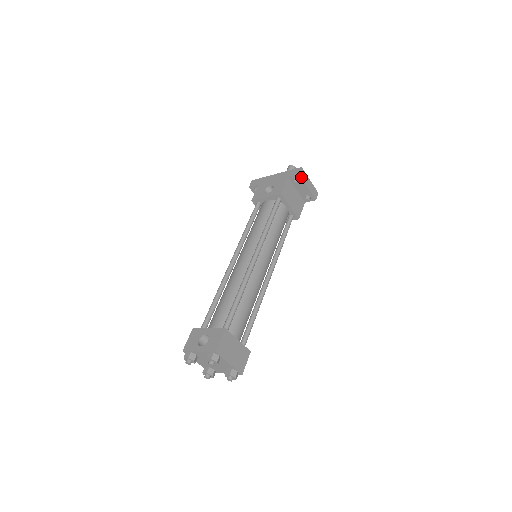
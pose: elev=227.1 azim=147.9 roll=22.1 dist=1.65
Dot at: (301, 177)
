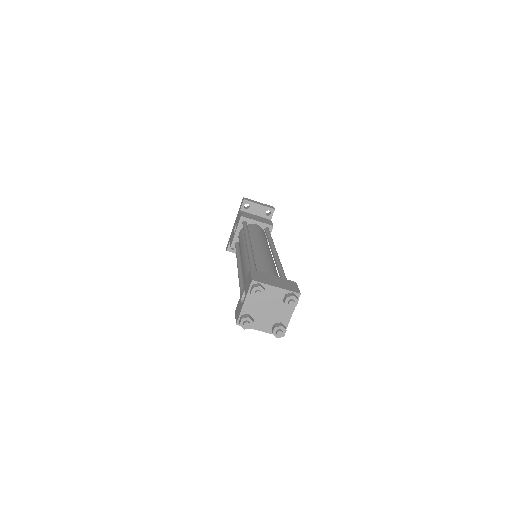
Dot at: (247, 201)
